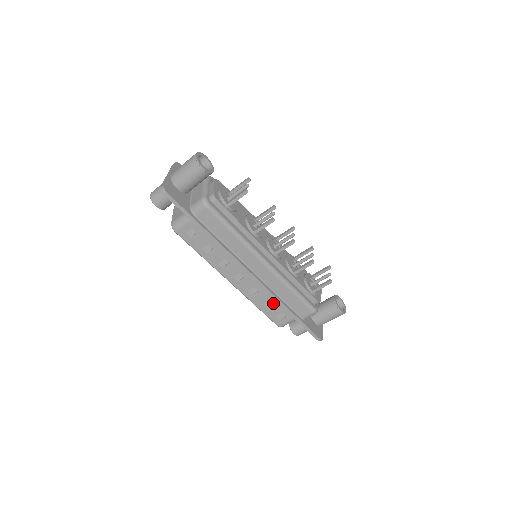
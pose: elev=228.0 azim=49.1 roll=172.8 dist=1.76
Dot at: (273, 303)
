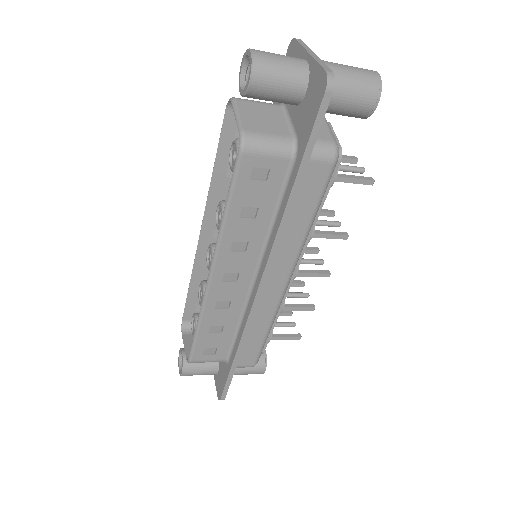
Dot at: (224, 331)
